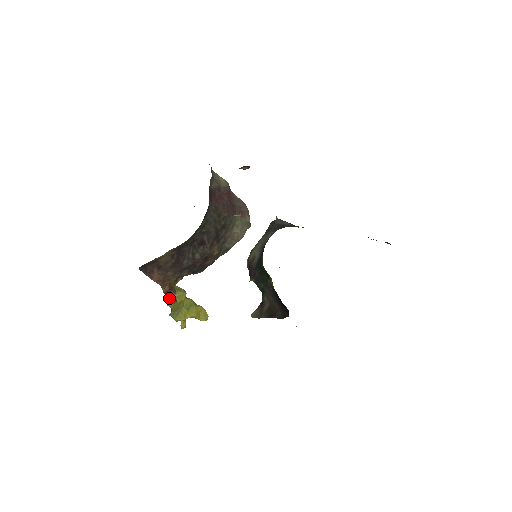
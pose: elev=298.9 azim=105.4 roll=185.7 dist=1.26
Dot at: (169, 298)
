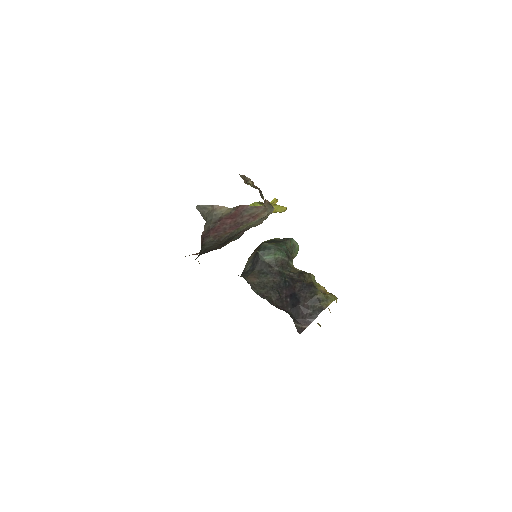
Dot at: occluded
